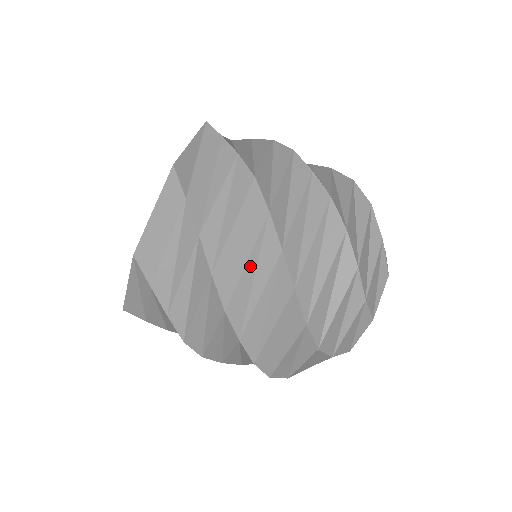
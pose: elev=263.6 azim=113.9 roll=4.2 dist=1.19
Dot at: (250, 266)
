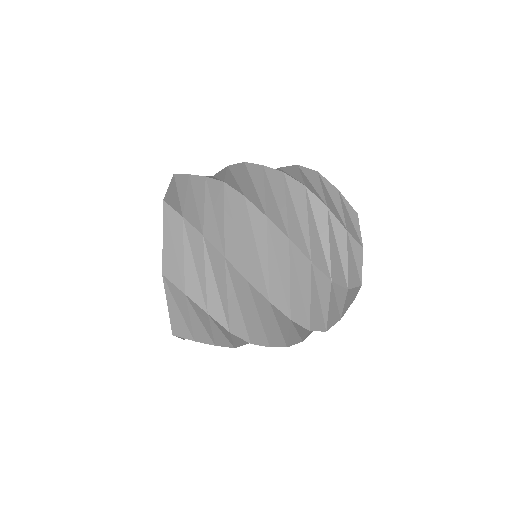
Dot at: (250, 241)
